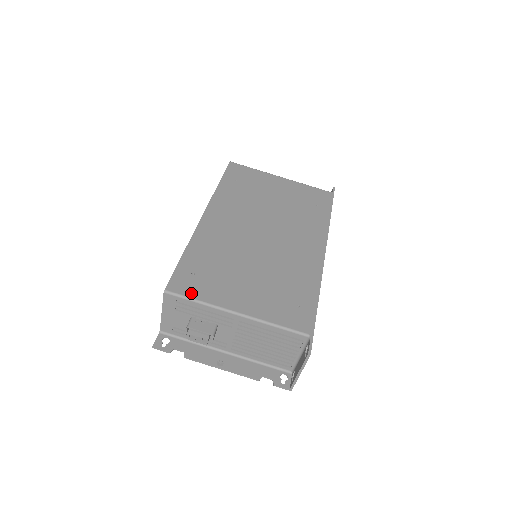
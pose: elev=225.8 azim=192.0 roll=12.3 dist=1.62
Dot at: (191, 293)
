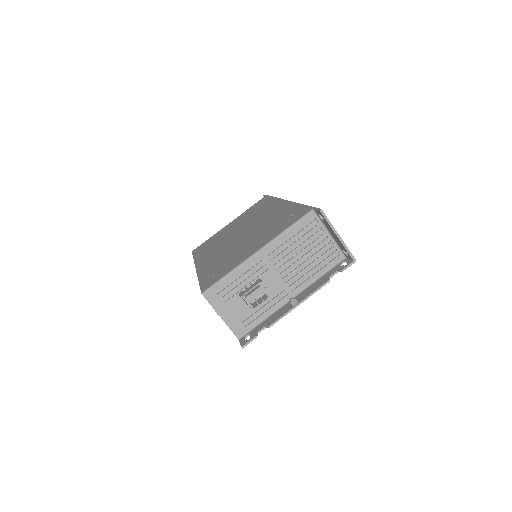
Dot at: (219, 277)
